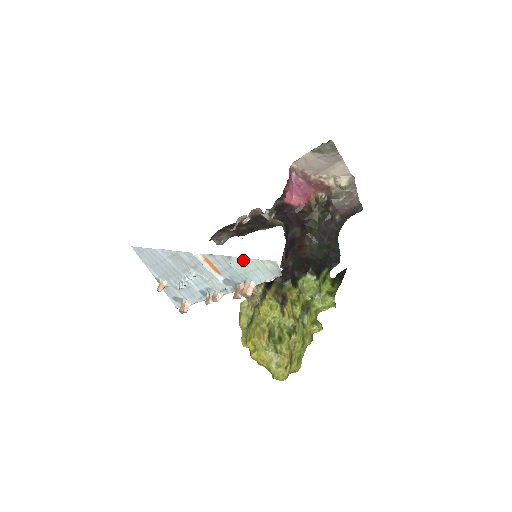
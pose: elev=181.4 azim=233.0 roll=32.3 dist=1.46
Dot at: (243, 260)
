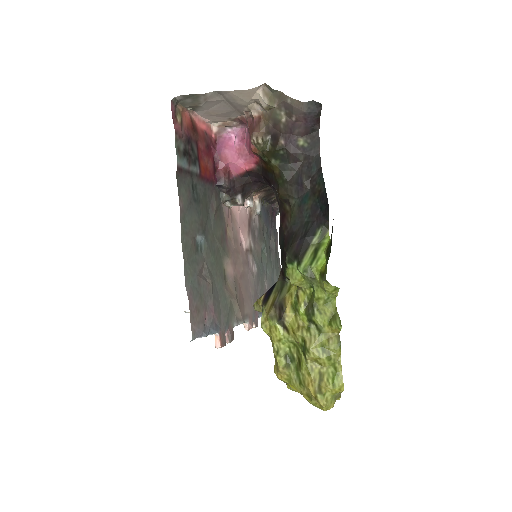
Dot at: occluded
